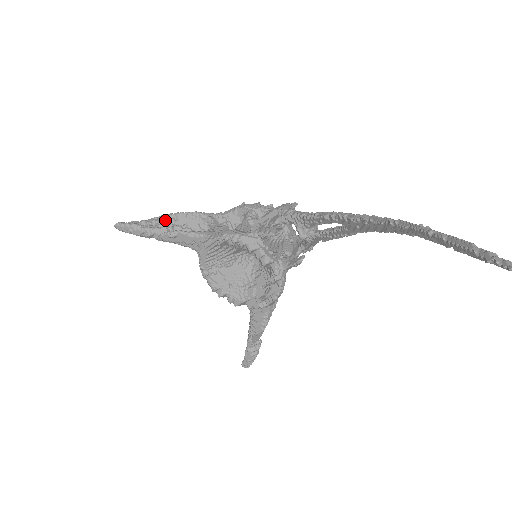
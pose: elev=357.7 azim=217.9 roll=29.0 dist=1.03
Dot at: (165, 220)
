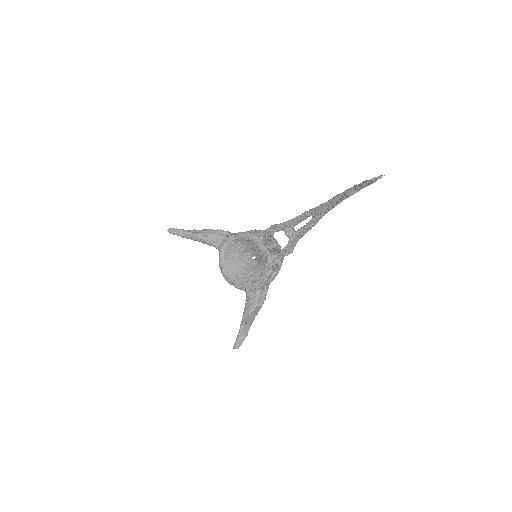
Dot at: (201, 231)
